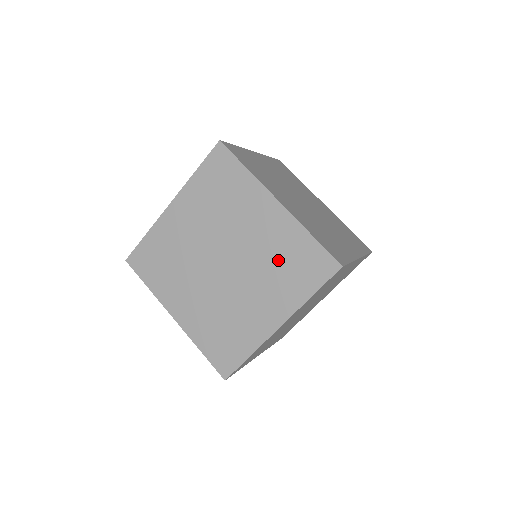
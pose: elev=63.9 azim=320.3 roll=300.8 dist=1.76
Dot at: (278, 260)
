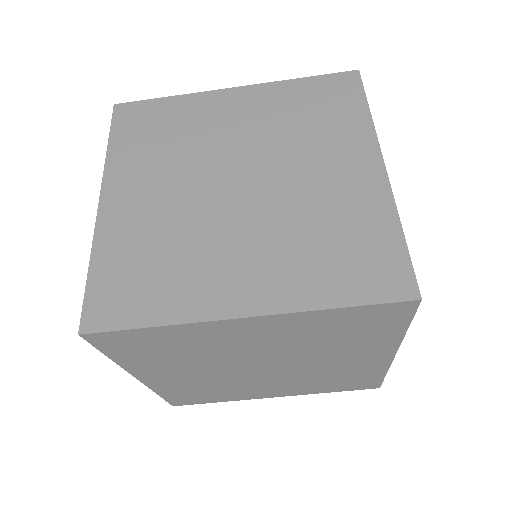
Dot at: (324, 229)
